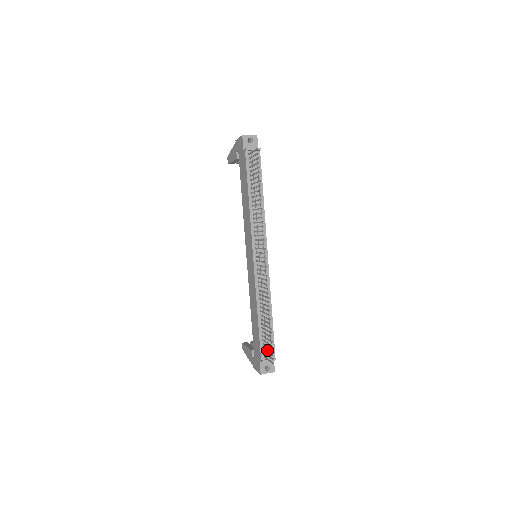
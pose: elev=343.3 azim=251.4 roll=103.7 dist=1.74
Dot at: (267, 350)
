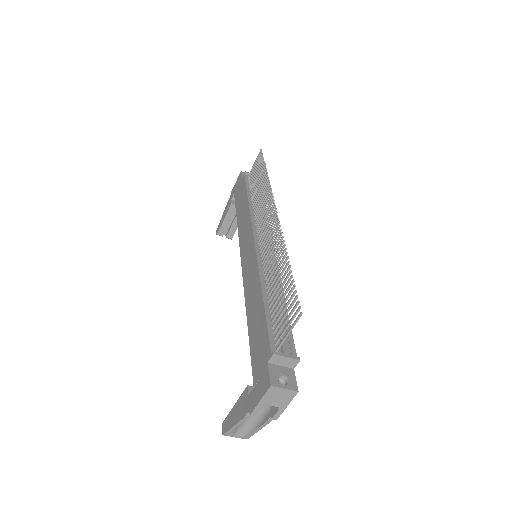
Dot at: (283, 323)
